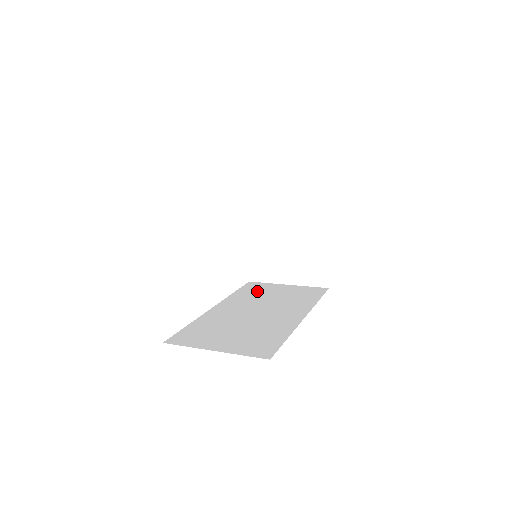
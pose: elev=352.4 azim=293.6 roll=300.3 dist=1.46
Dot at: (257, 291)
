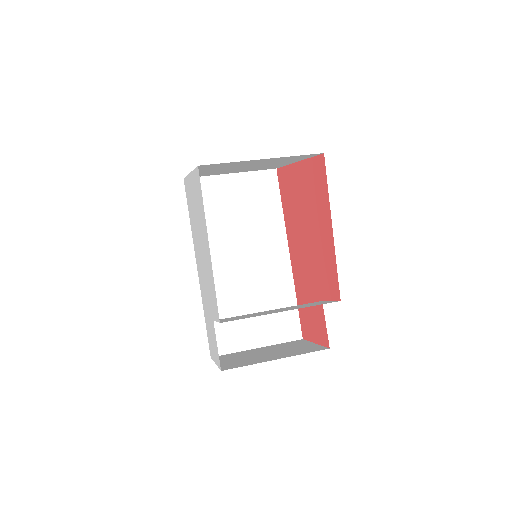
Dot at: (212, 210)
